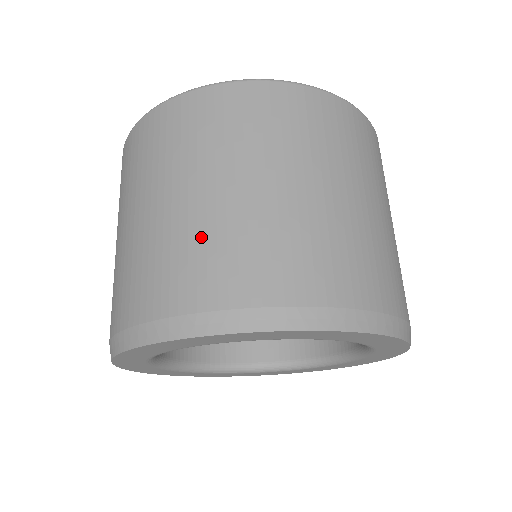
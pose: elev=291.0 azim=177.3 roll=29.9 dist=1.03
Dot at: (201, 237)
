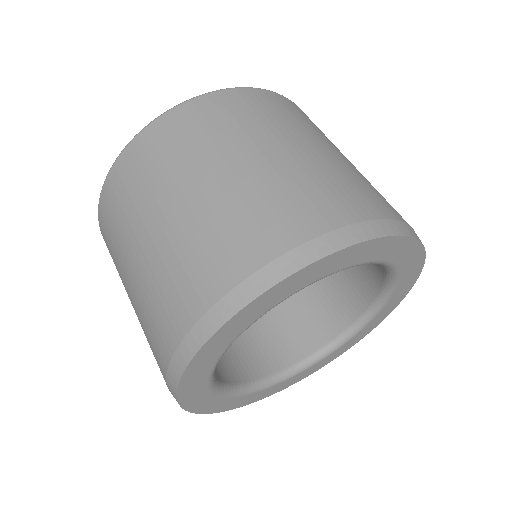
Dot at: (149, 297)
